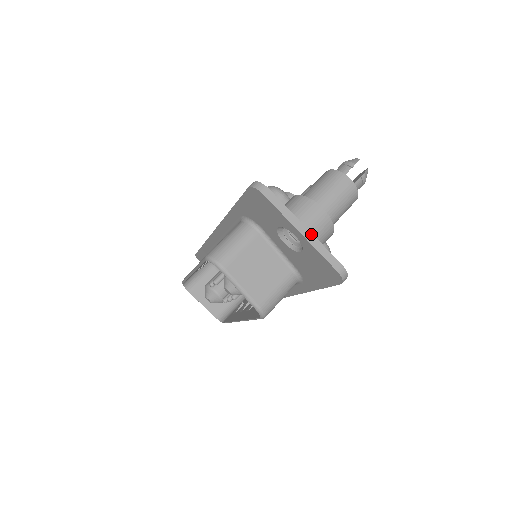
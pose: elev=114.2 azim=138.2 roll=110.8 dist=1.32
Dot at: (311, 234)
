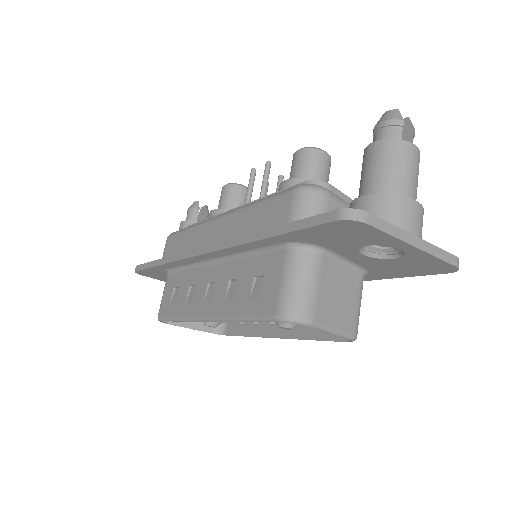
Dot at: (423, 241)
